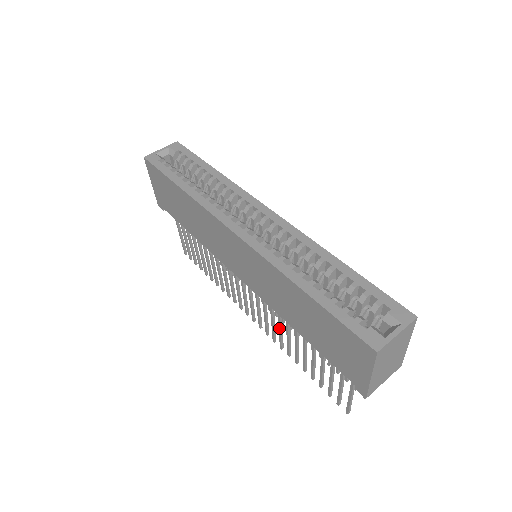
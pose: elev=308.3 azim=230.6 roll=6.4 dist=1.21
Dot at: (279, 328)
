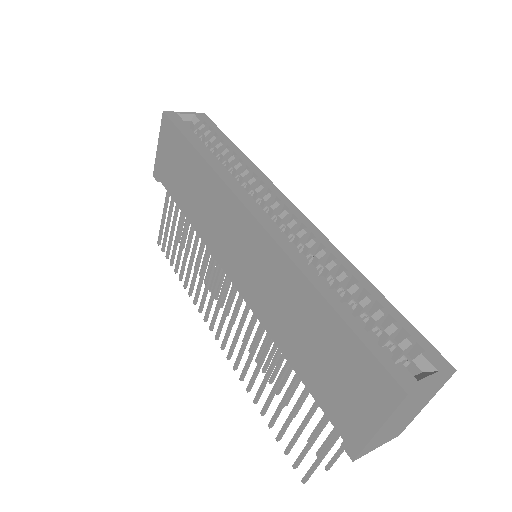
Dot at: (251, 351)
